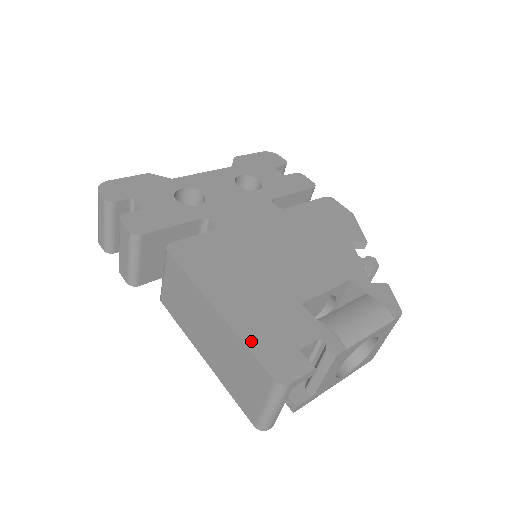
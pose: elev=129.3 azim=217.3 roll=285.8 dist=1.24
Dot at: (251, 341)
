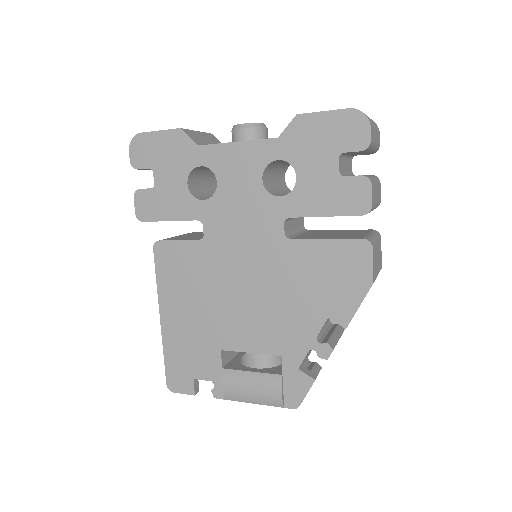
Dot at: (168, 354)
